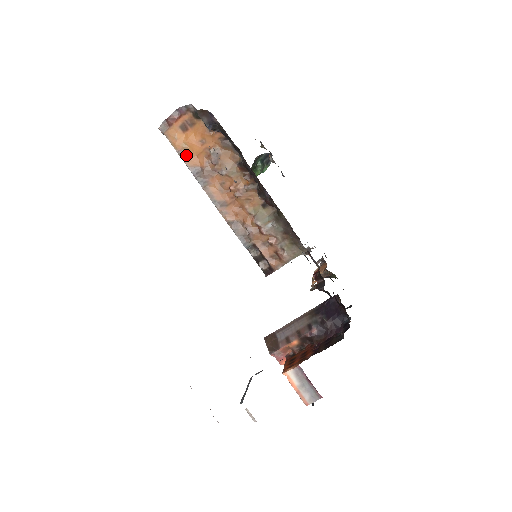
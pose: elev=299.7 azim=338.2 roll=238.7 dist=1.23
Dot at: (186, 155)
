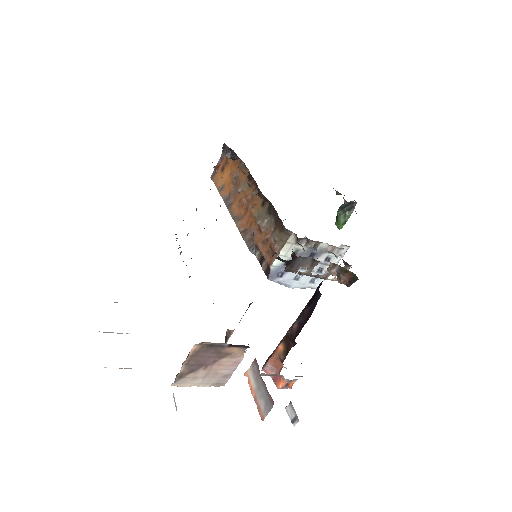
Dot at: (222, 189)
